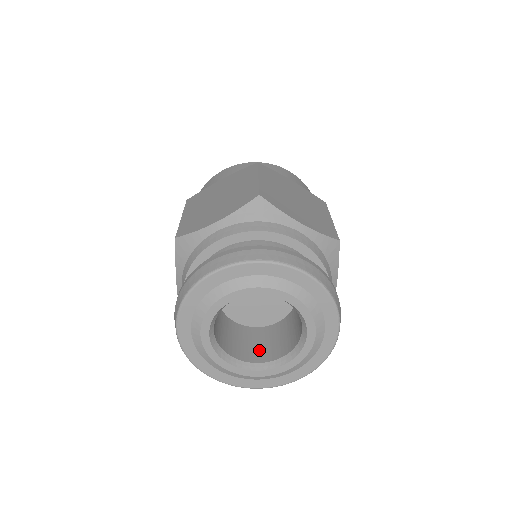
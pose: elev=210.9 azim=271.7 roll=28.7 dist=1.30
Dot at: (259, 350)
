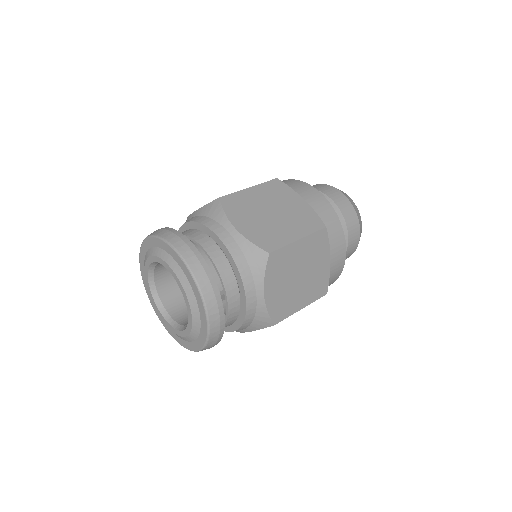
Dot at: occluded
